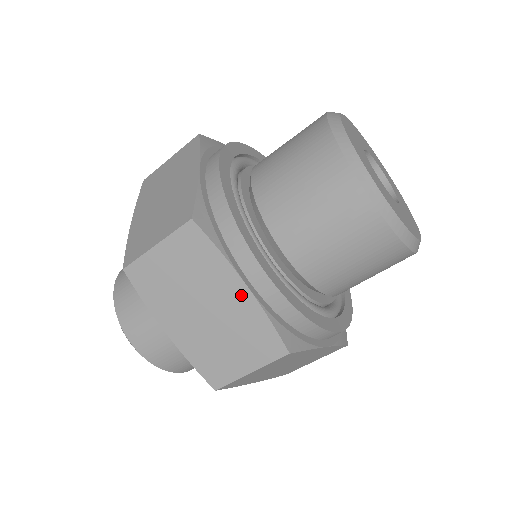
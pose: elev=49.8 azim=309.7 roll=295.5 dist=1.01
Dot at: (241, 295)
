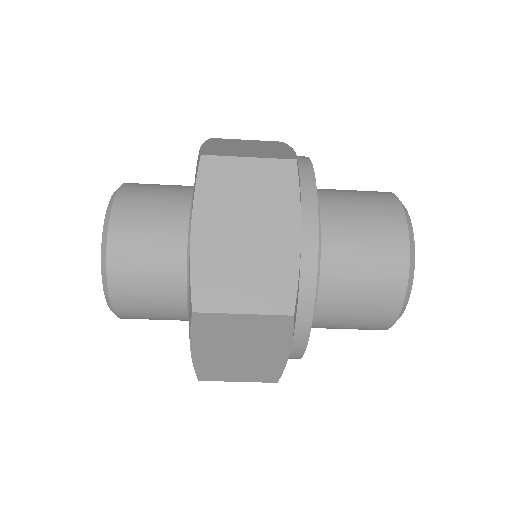
Dot at: (279, 356)
